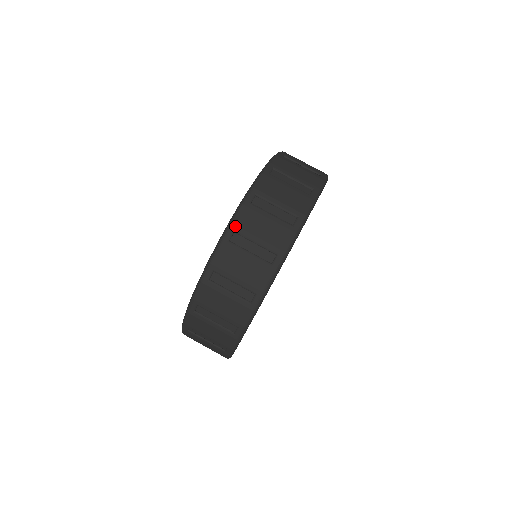
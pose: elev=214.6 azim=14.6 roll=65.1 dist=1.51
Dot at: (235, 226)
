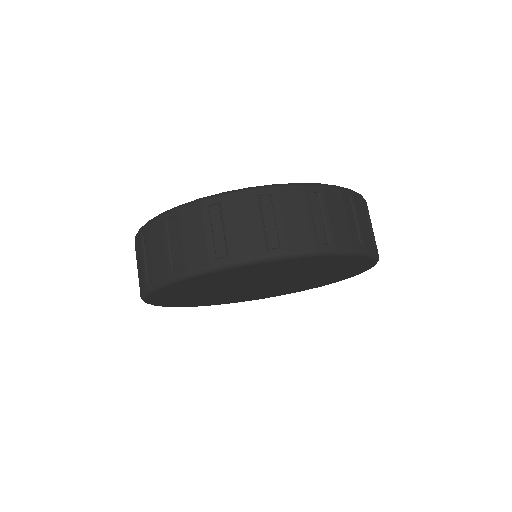
Dot at: (323, 190)
